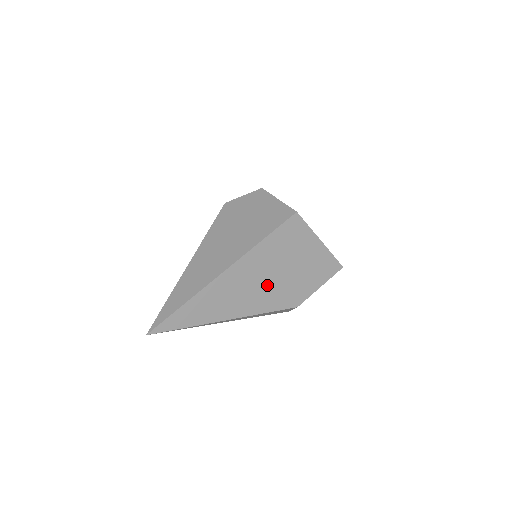
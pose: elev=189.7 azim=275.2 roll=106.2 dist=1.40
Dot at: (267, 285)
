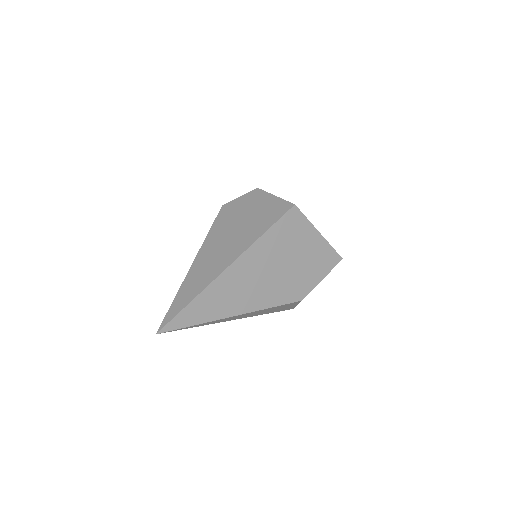
Dot at: (271, 279)
